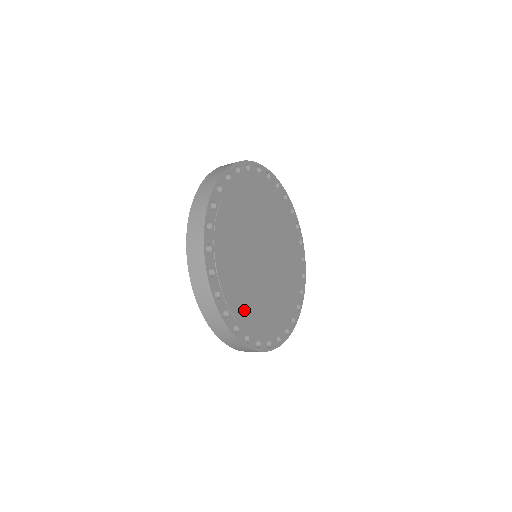
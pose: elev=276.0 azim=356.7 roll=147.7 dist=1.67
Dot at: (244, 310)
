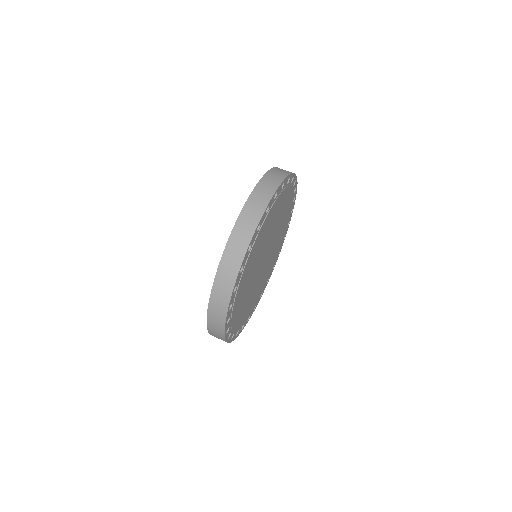
Dot at: (238, 305)
